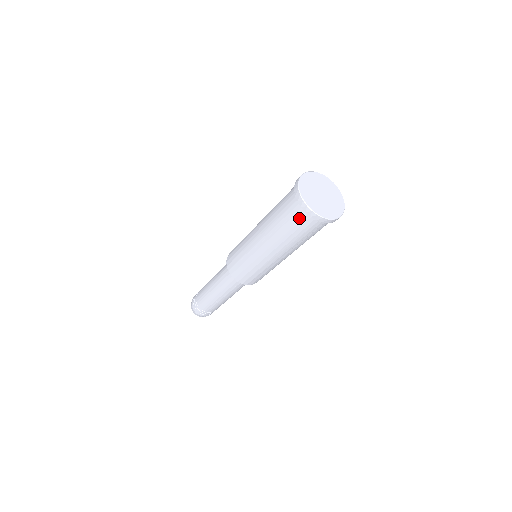
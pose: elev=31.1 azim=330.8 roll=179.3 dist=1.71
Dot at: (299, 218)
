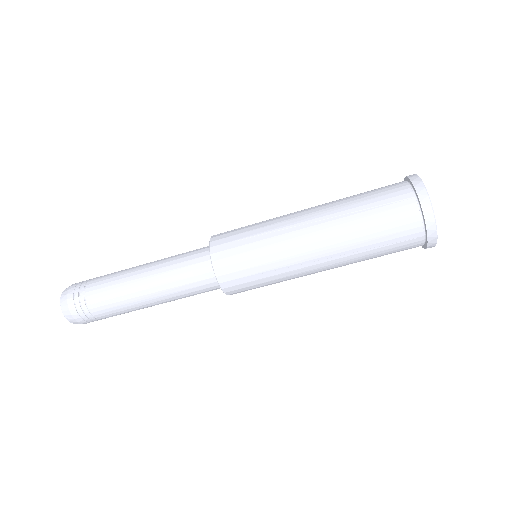
Dot at: (400, 209)
